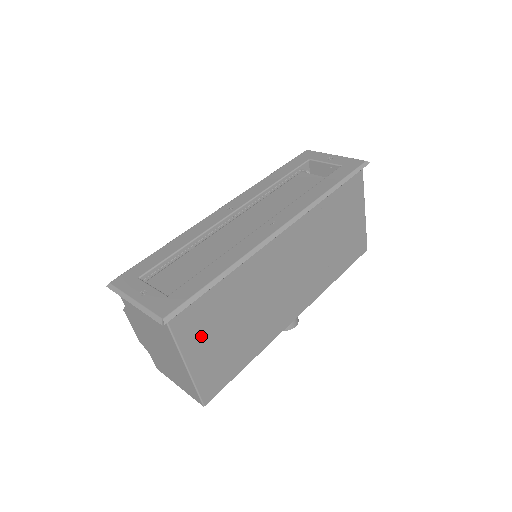
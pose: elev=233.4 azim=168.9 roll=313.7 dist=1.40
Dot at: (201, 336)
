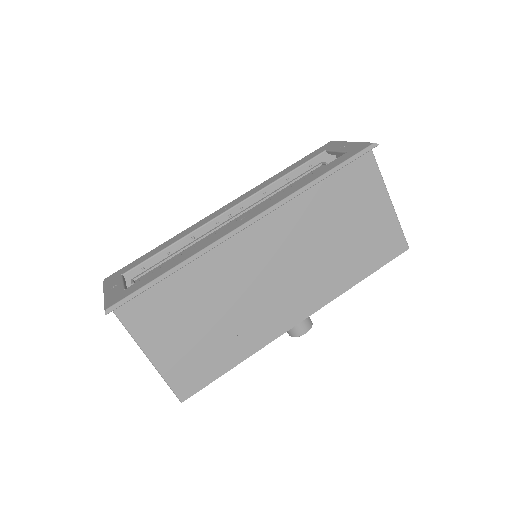
Dot at: (161, 330)
